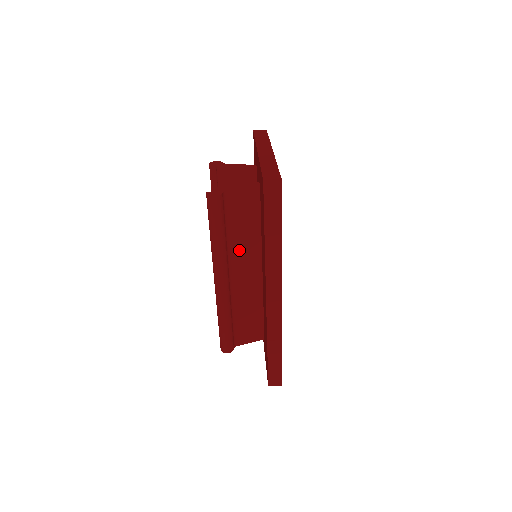
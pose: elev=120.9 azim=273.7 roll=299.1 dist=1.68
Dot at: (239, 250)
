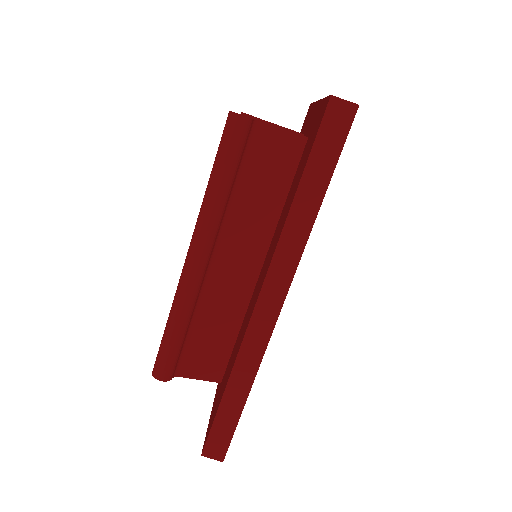
Dot at: (241, 224)
